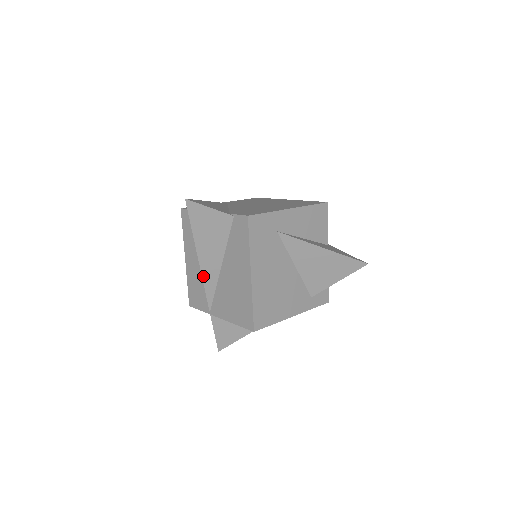
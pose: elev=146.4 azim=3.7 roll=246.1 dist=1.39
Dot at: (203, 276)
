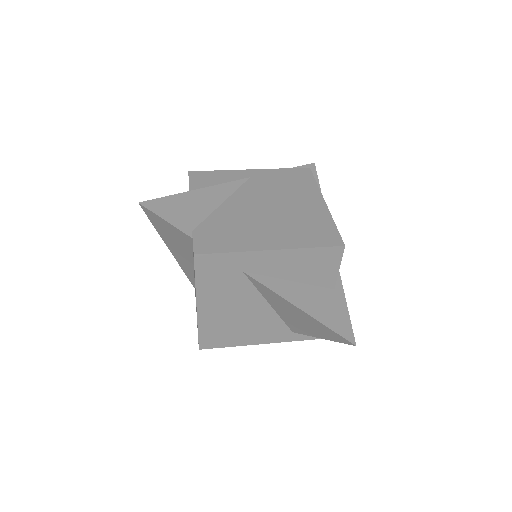
Dot at: (180, 264)
